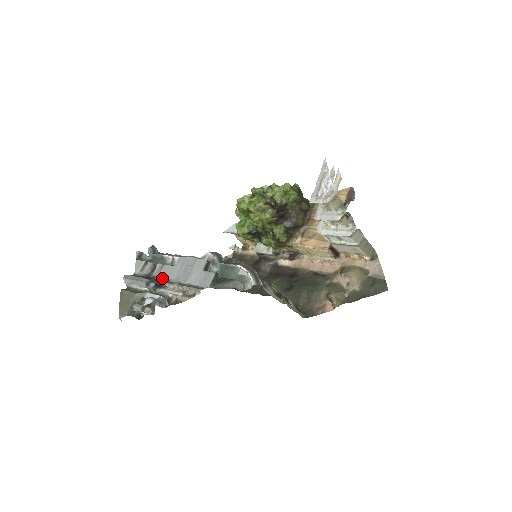
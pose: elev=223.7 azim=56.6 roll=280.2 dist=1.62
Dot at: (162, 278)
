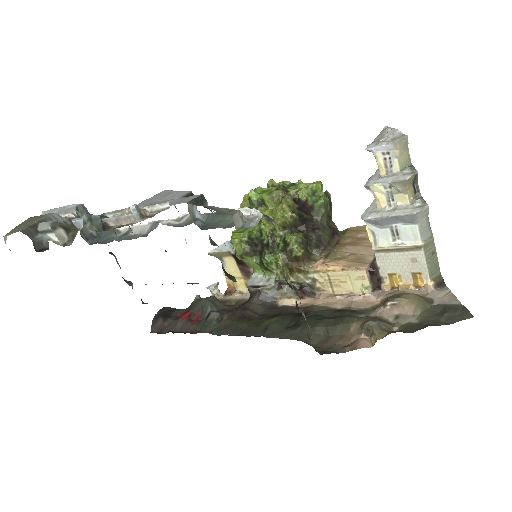
Dot at: occluded
